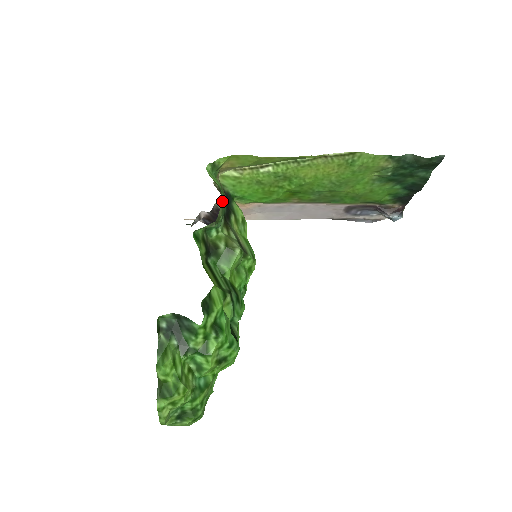
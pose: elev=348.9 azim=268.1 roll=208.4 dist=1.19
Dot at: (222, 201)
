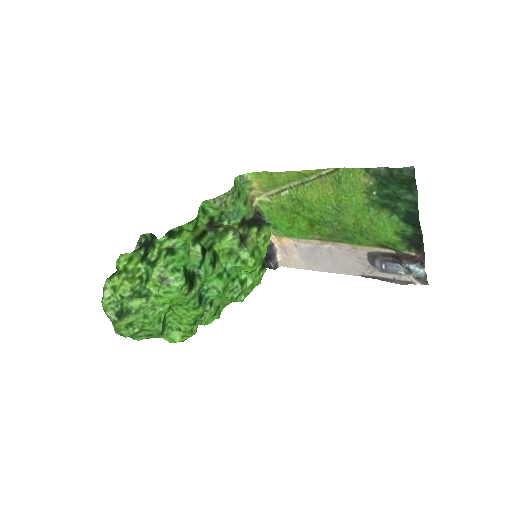
Dot at: (233, 194)
